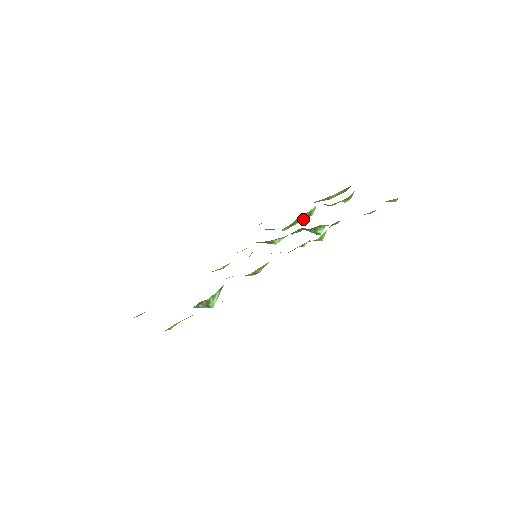
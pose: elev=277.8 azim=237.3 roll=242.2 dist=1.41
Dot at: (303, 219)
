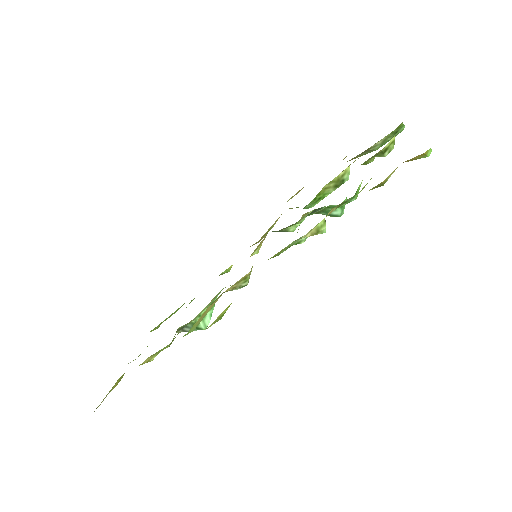
Dot at: (333, 189)
